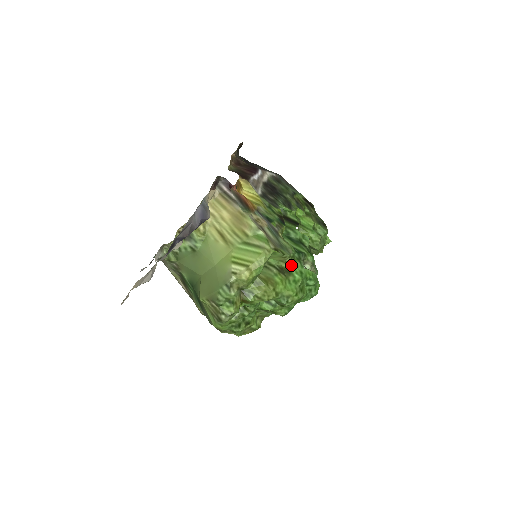
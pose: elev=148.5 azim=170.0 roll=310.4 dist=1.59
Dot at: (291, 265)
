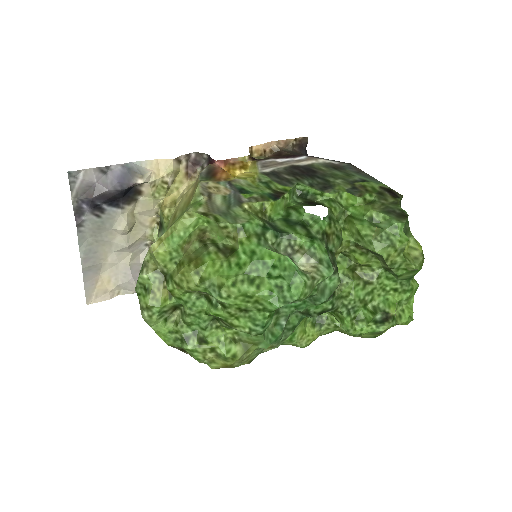
Dot at: (239, 241)
